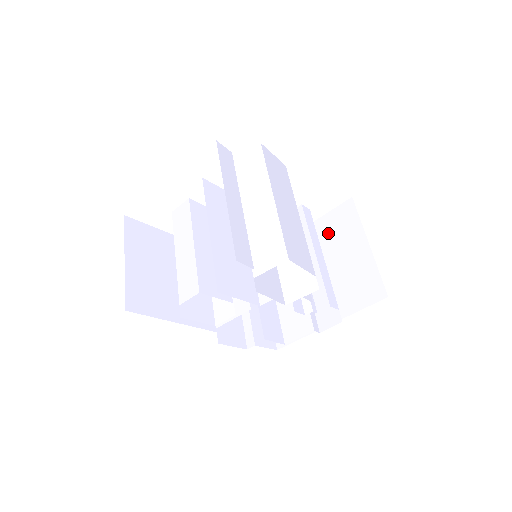
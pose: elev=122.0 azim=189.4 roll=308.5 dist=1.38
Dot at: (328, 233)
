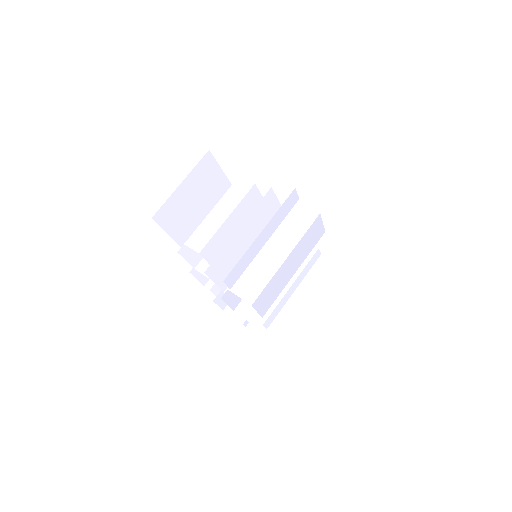
Dot at: (316, 276)
